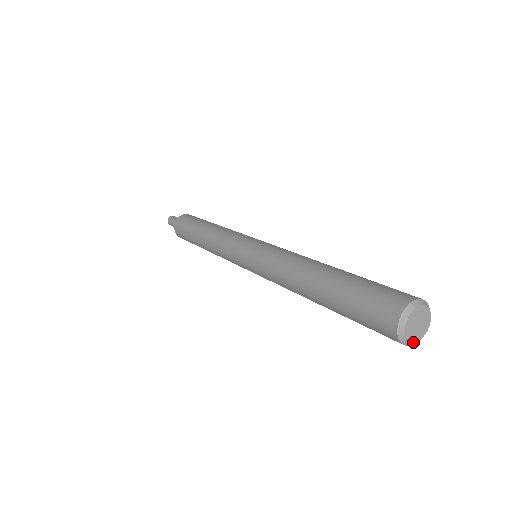
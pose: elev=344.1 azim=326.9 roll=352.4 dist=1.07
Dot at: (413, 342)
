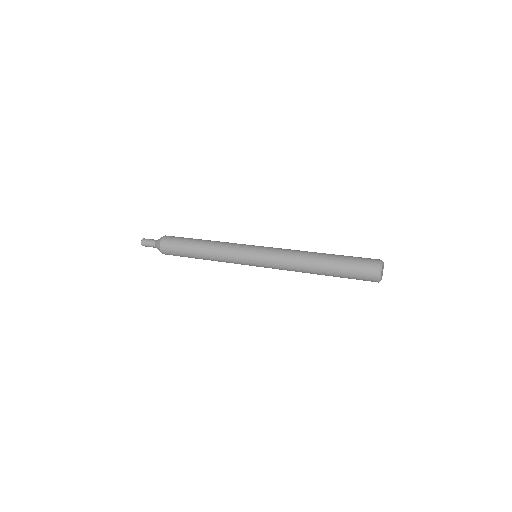
Dot at: occluded
